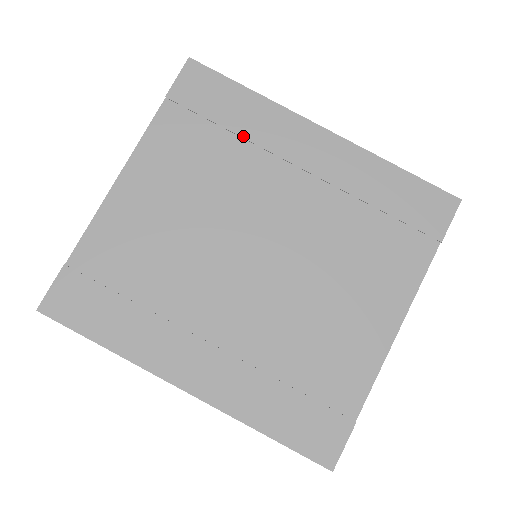
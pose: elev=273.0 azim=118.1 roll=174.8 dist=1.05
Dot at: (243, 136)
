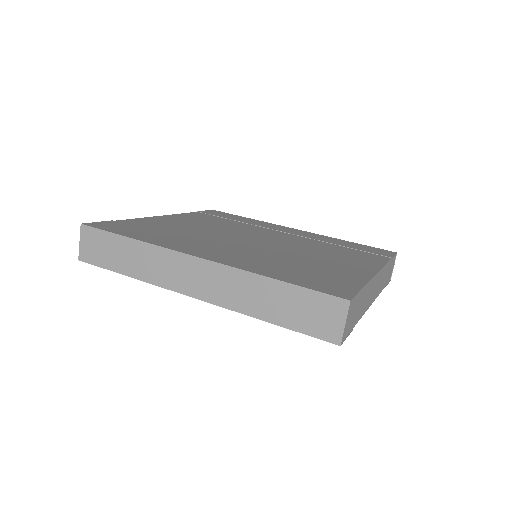
Dot at: (246, 223)
